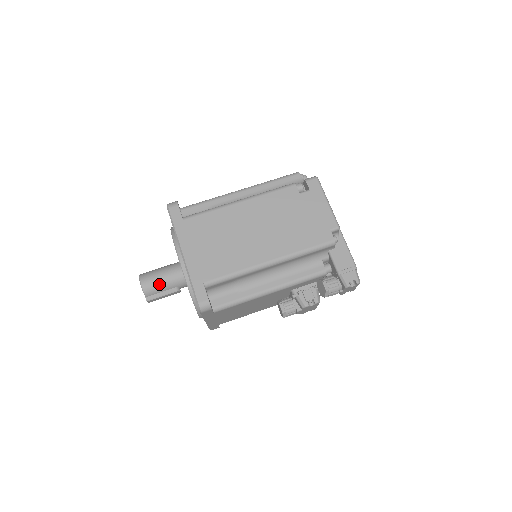
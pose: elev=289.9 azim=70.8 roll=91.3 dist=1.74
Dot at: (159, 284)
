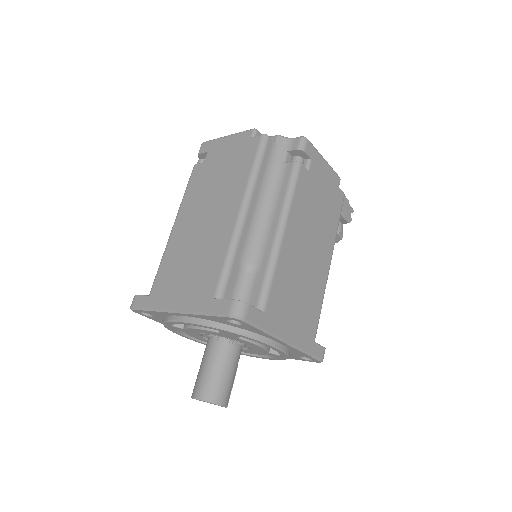
Dot at: (232, 383)
